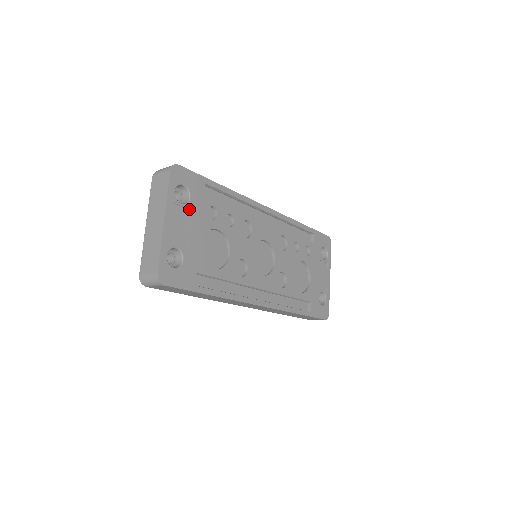
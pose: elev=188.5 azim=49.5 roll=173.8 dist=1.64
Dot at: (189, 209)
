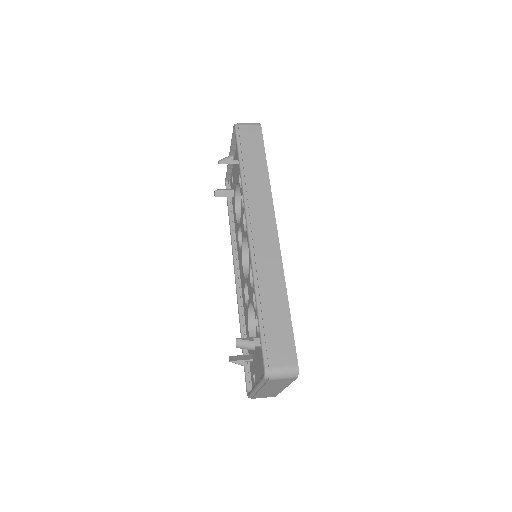
Dot at: occluded
